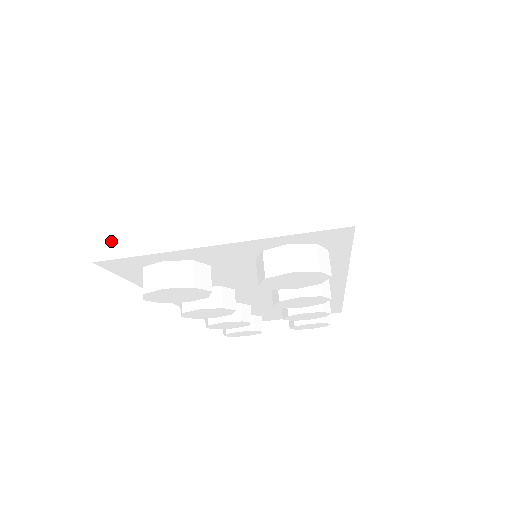
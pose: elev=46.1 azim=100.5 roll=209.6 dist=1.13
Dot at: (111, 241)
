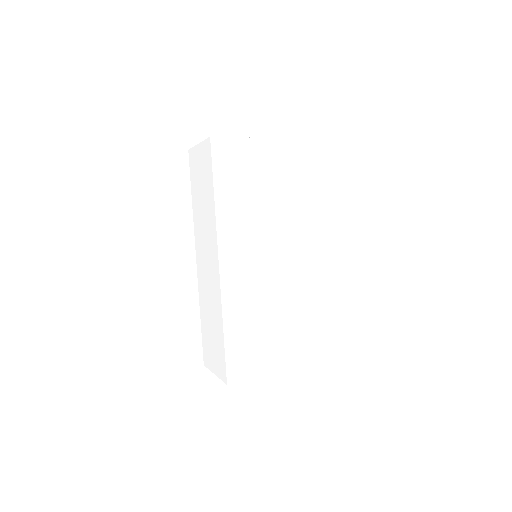
Dot at: occluded
